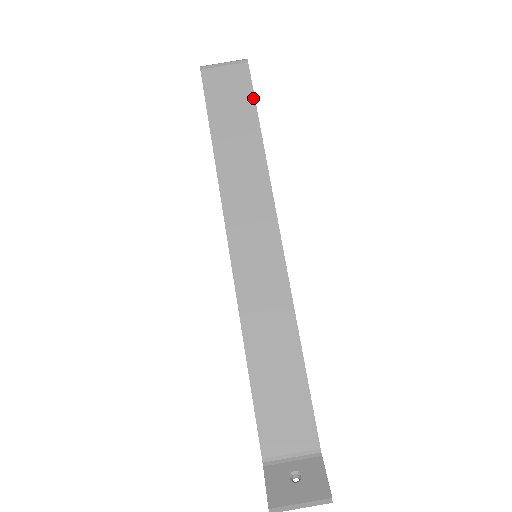
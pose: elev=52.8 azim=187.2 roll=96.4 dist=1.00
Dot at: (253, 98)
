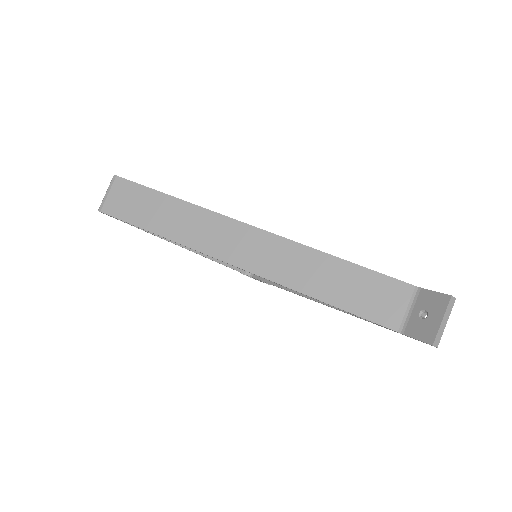
Dot at: (143, 187)
